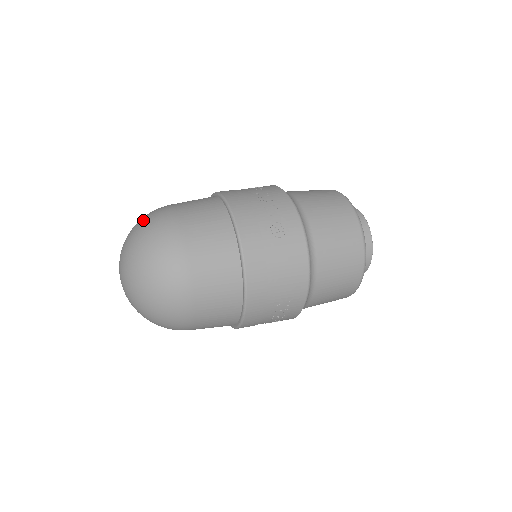
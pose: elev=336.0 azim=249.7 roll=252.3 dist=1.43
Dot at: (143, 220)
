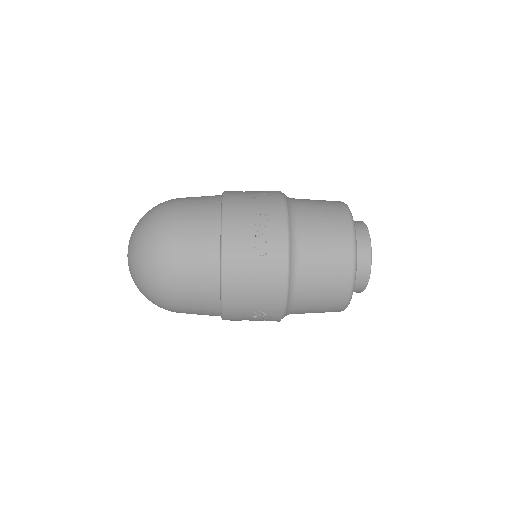
Dot at: (150, 212)
